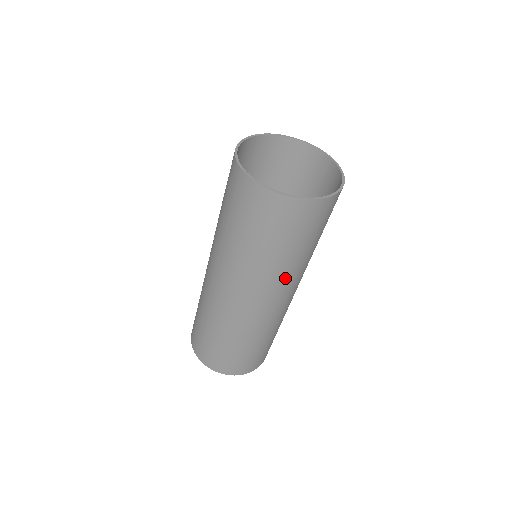
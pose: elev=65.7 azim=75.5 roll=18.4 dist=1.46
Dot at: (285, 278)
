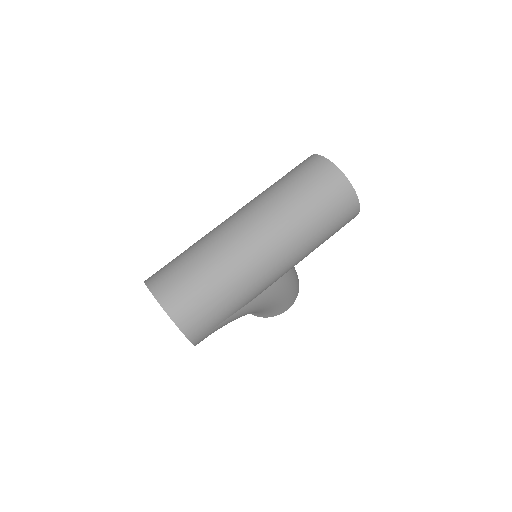
Dot at: (288, 225)
